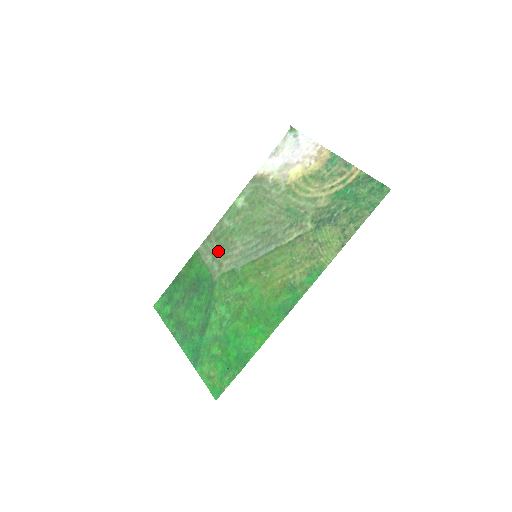
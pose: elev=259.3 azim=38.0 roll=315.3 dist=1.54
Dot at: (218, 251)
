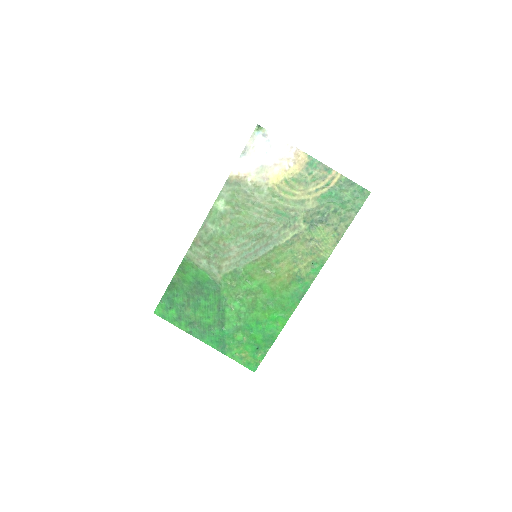
Dot at: (212, 255)
